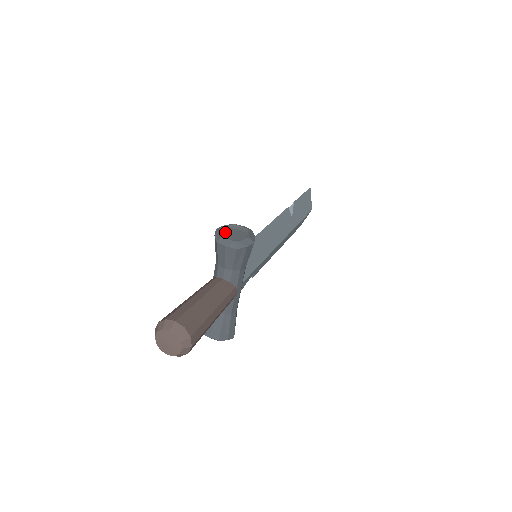
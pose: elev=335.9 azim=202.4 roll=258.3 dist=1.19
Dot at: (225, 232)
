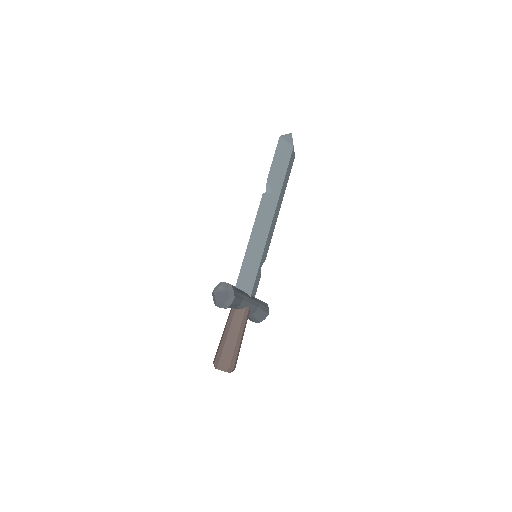
Dot at: (216, 297)
